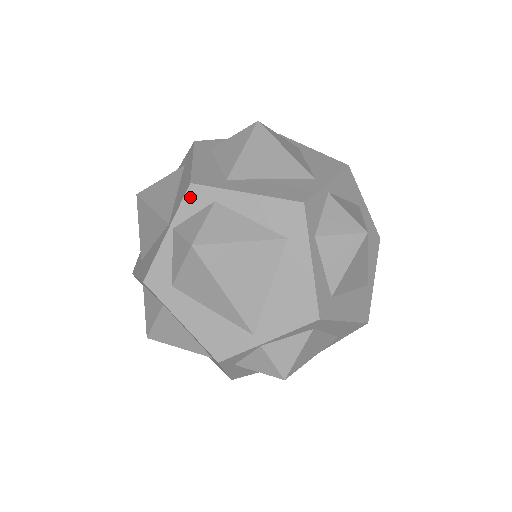
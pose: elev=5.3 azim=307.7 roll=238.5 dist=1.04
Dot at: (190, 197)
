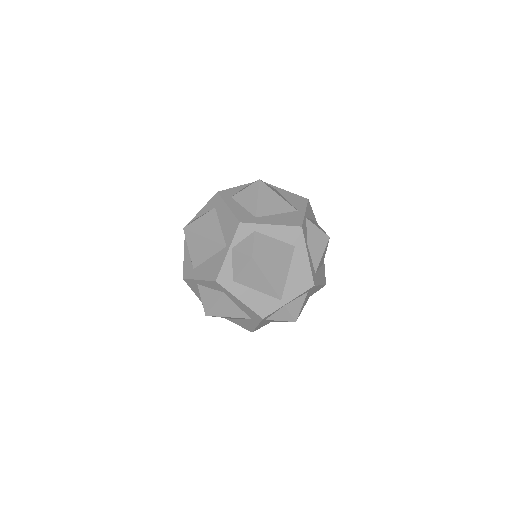
Dot at: (240, 230)
